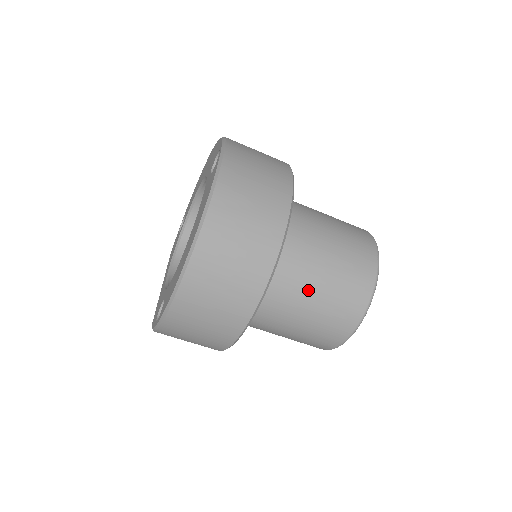
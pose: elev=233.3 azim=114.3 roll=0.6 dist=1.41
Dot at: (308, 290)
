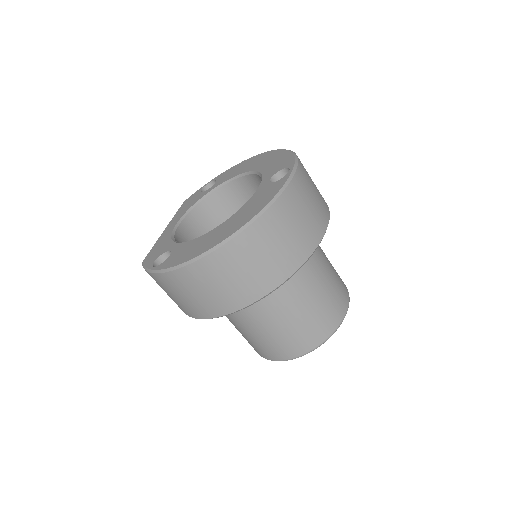
Dot at: (283, 313)
